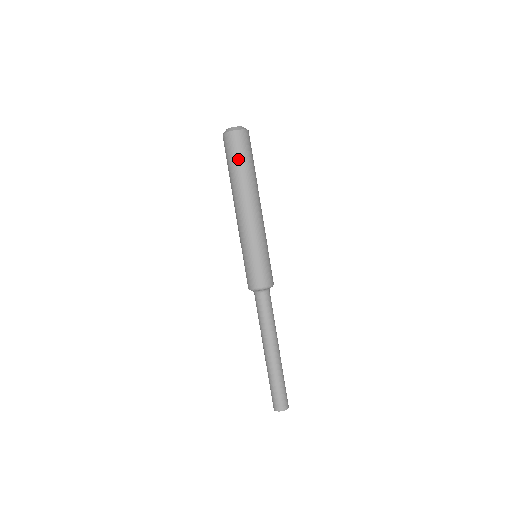
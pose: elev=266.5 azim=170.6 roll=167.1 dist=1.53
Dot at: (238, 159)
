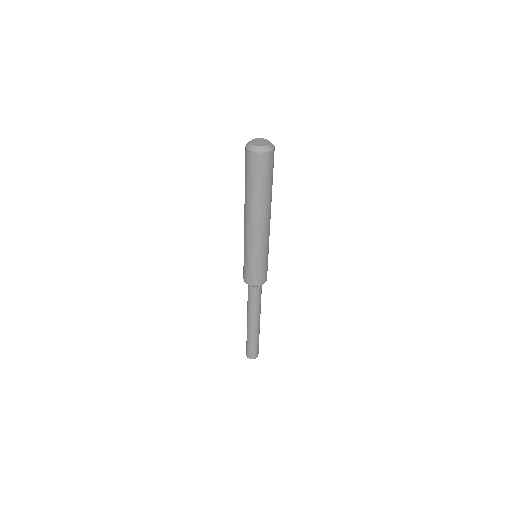
Dot at: (267, 180)
